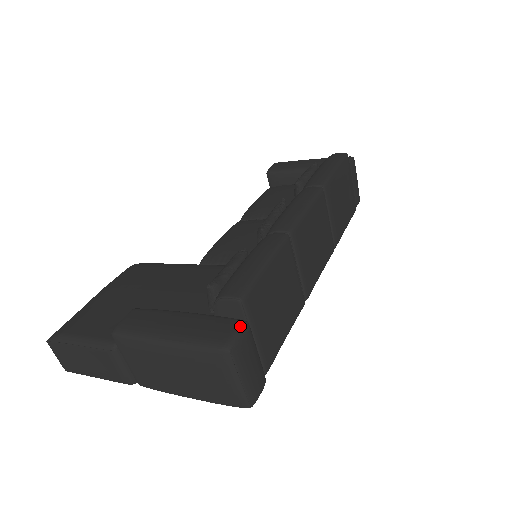
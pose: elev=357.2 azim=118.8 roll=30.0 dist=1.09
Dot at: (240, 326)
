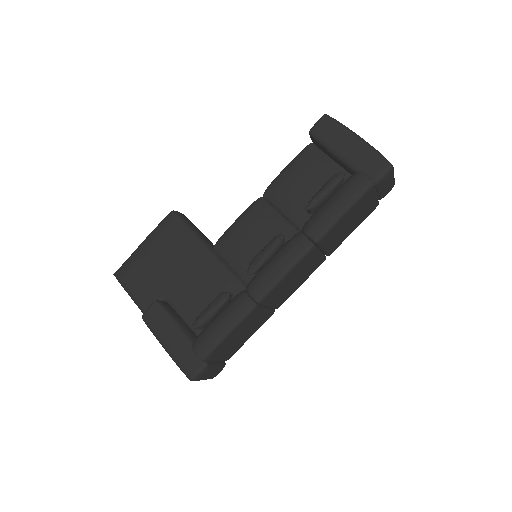
Dot at: (201, 368)
